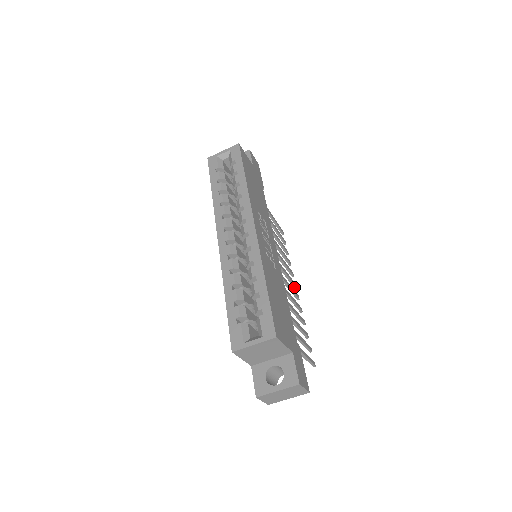
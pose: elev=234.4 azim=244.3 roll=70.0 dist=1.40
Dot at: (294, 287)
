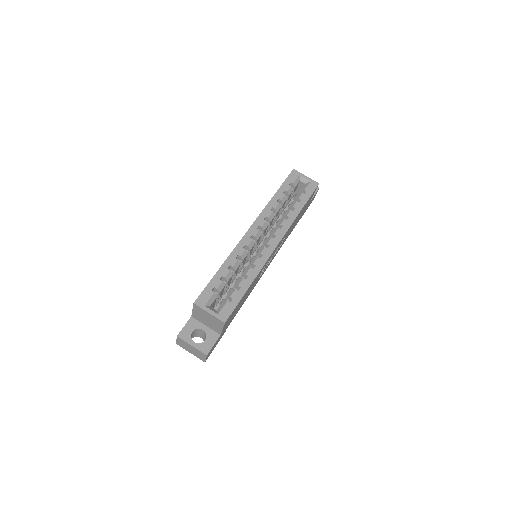
Dot at: occluded
